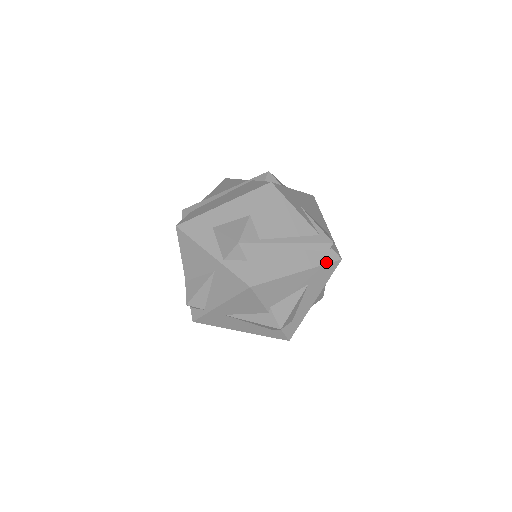
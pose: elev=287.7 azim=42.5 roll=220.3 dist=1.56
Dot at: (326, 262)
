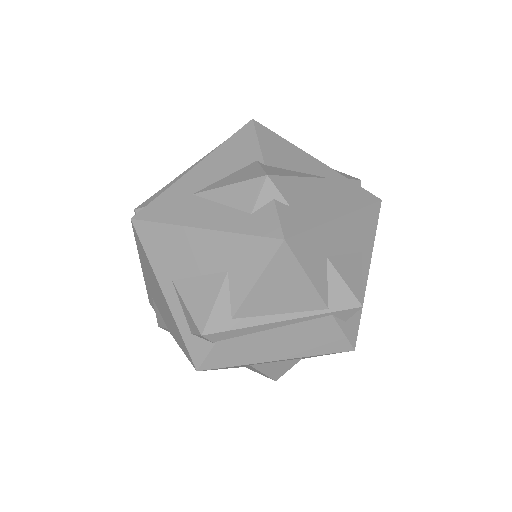
Dot at: occluded
